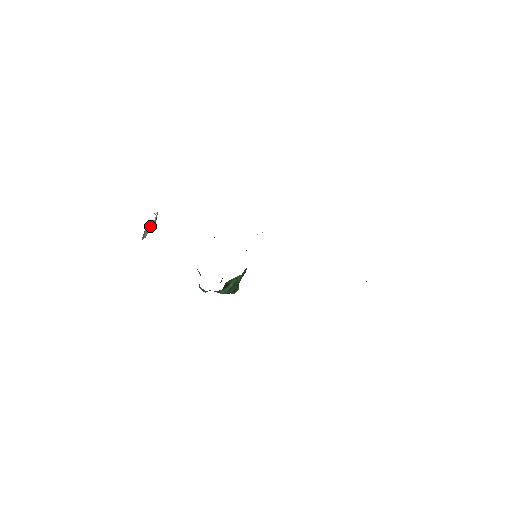
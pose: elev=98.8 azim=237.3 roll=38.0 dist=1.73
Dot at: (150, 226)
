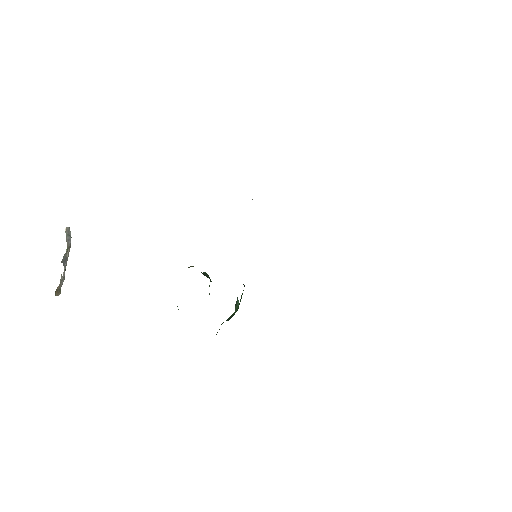
Dot at: occluded
